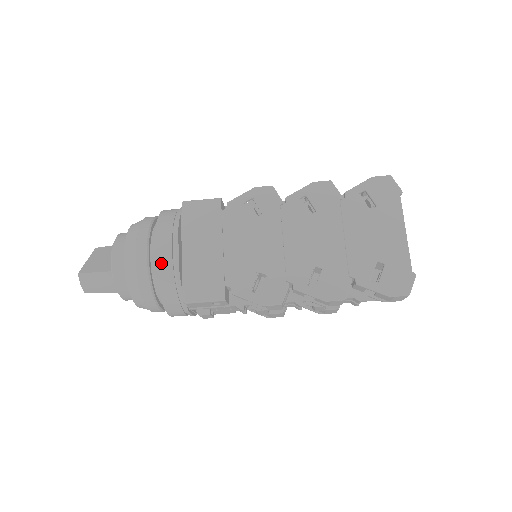
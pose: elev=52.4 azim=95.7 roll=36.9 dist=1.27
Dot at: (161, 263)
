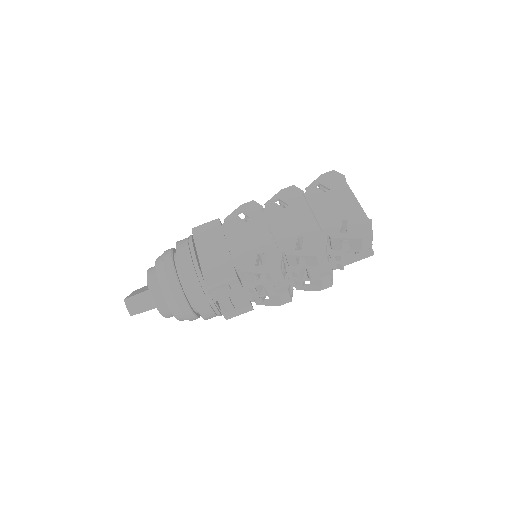
Dot at: (184, 265)
